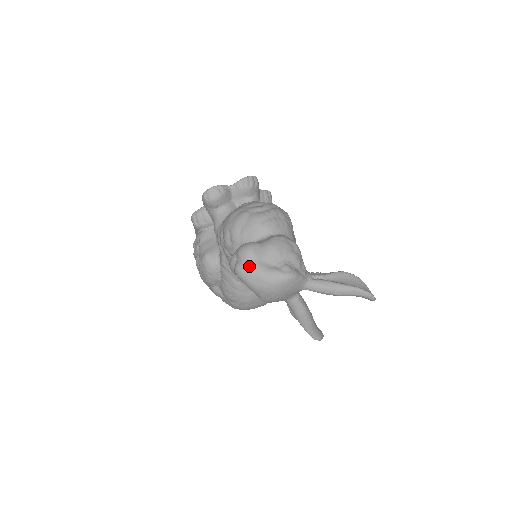
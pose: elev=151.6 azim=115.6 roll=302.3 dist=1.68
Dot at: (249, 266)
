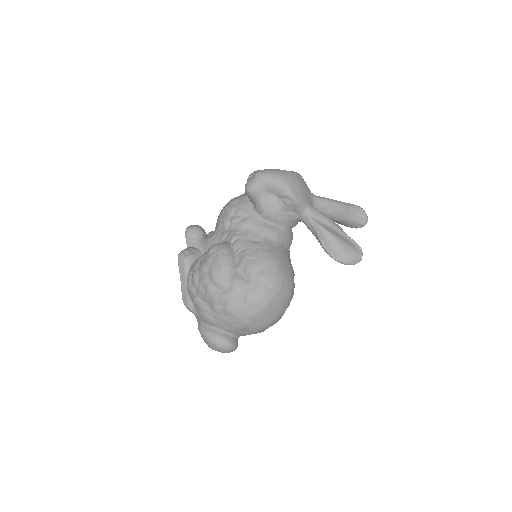
Dot at: (264, 169)
